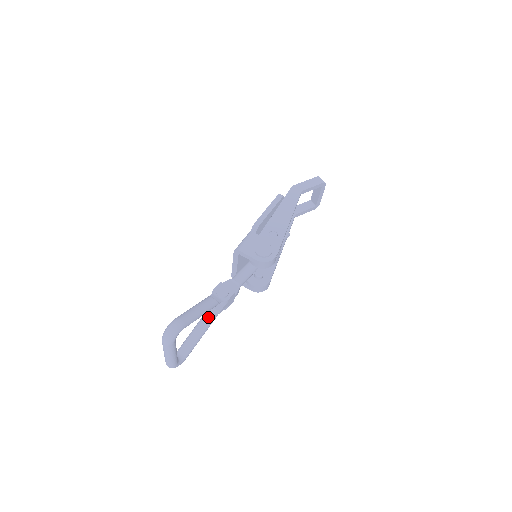
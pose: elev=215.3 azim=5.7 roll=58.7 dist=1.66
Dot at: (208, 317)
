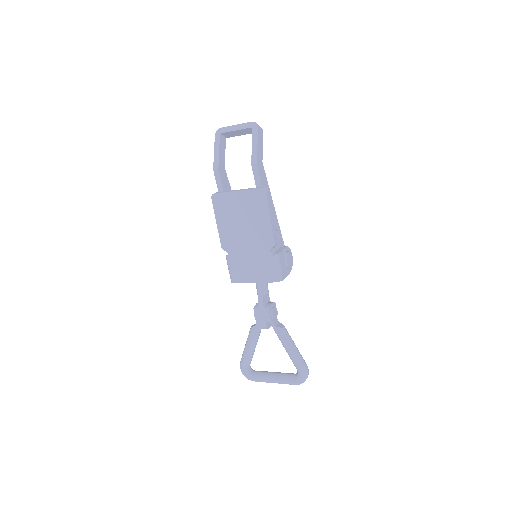
Dot at: occluded
